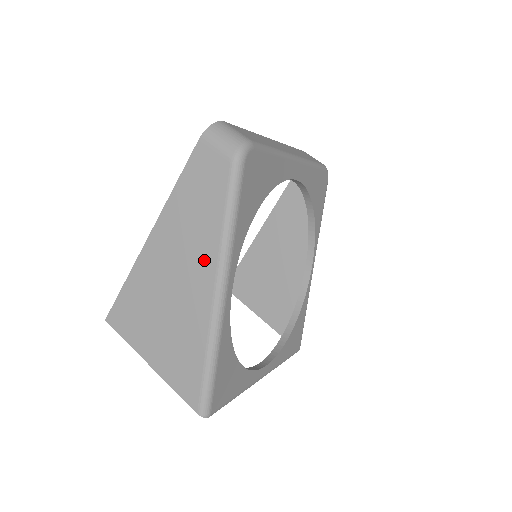
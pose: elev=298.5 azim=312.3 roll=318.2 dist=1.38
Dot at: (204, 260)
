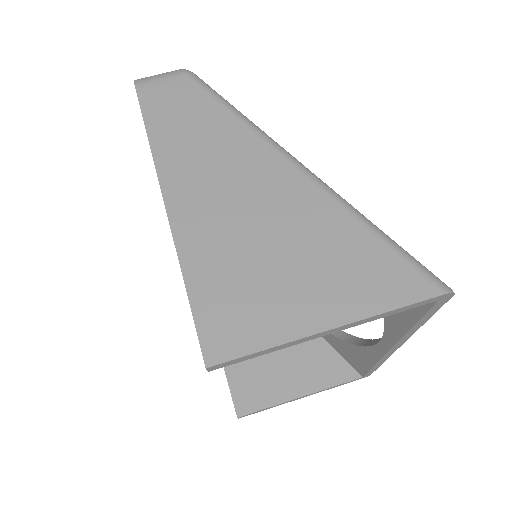
Dot at: (253, 156)
